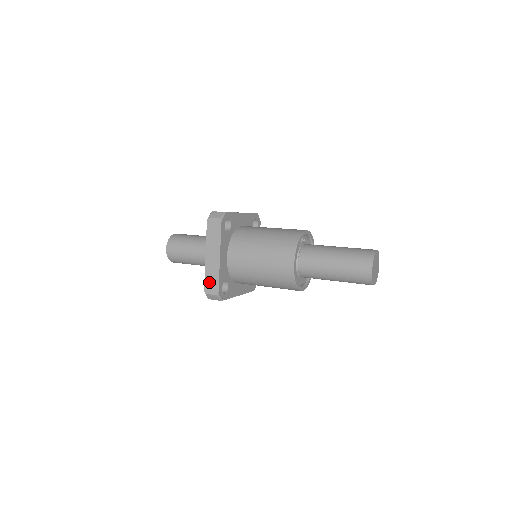
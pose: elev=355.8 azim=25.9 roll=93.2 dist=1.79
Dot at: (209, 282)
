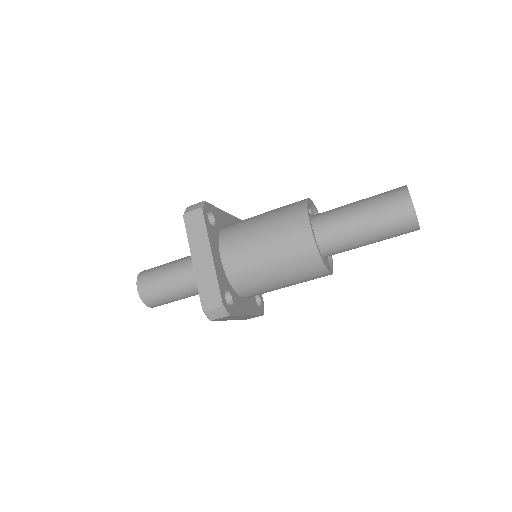
Dot at: (206, 294)
